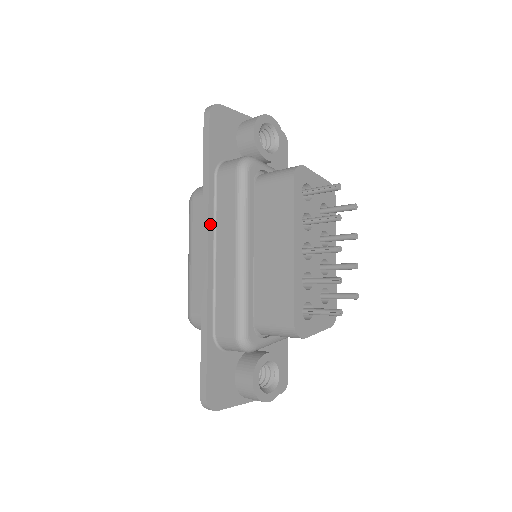
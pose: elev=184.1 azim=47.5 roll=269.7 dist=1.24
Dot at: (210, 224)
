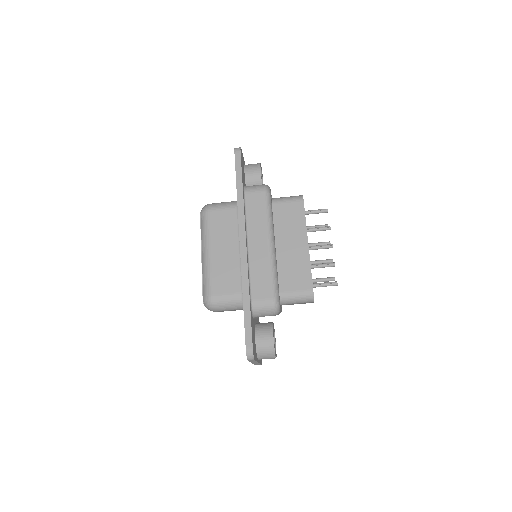
Dot at: (245, 224)
